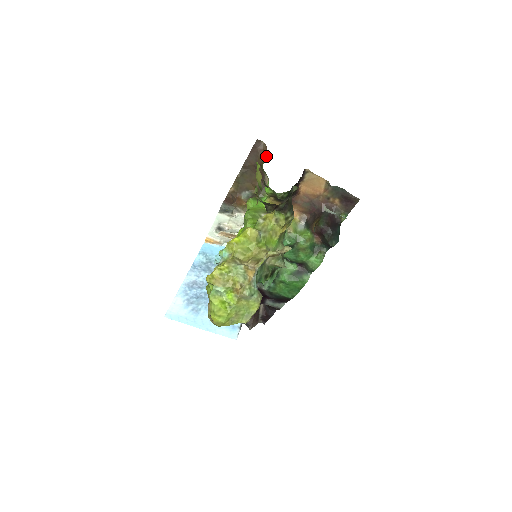
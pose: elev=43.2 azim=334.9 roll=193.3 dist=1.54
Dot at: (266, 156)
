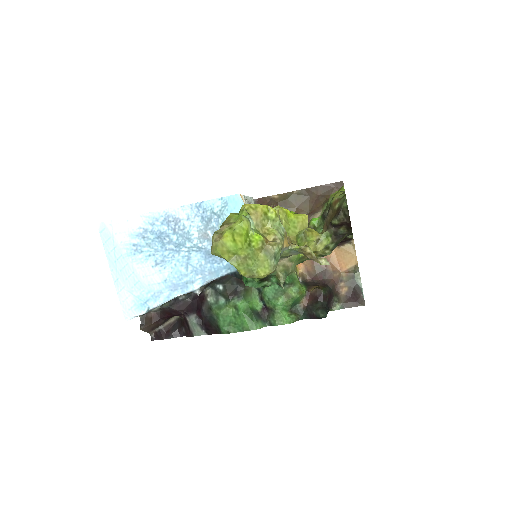
Dot at: occluded
